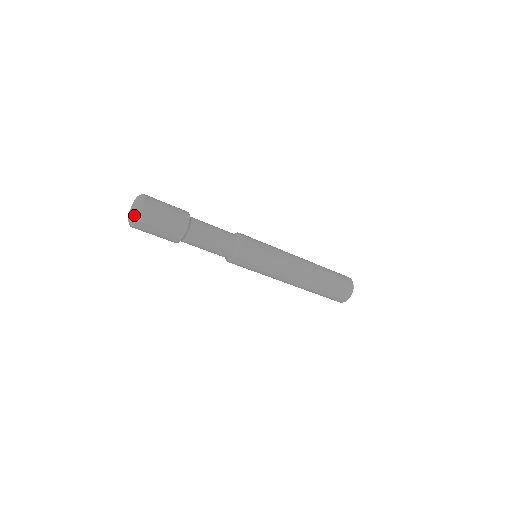
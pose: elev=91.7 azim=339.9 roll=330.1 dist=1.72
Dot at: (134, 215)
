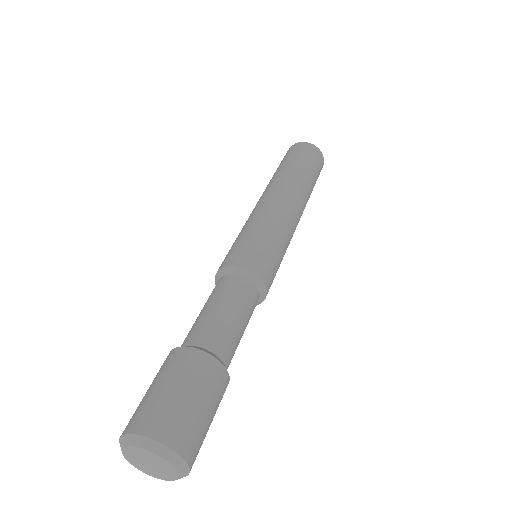
Dot at: (175, 471)
